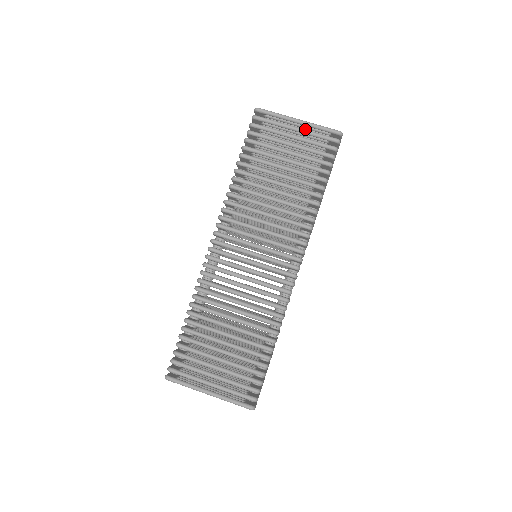
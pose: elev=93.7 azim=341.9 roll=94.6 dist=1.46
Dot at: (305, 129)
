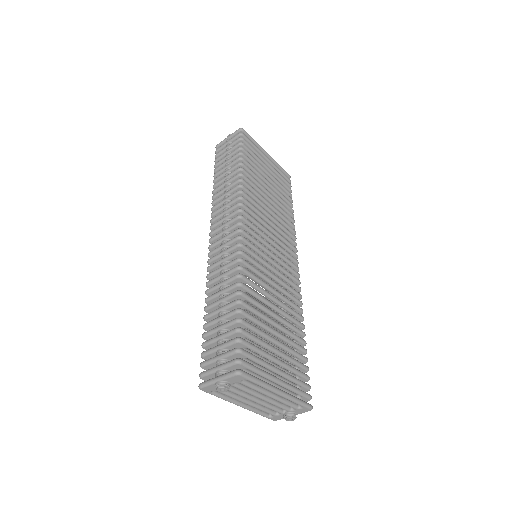
Dot at: occluded
